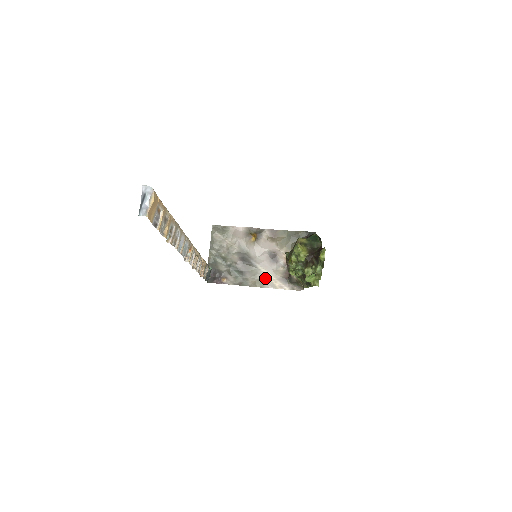
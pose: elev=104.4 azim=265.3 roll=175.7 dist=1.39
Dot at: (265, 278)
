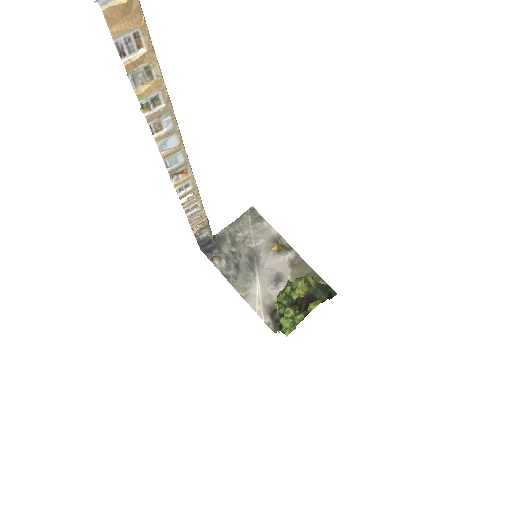
Dot at: (253, 292)
